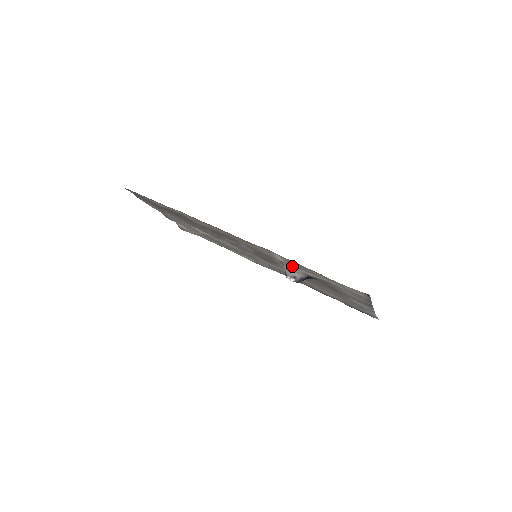
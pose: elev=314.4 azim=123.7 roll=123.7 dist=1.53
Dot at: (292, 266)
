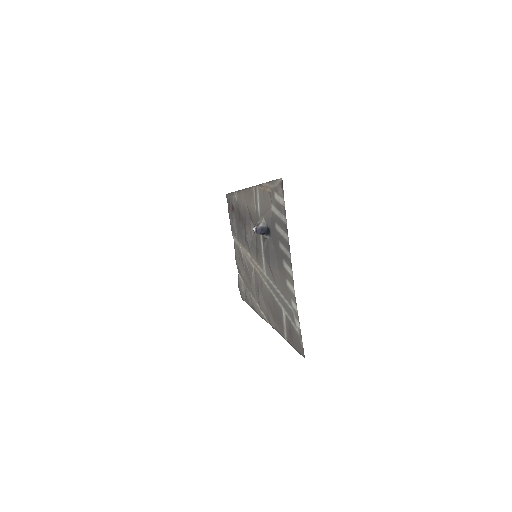
Dot at: (262, 213)
